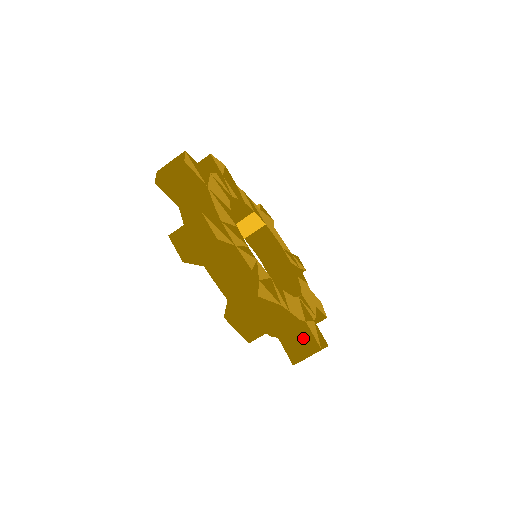
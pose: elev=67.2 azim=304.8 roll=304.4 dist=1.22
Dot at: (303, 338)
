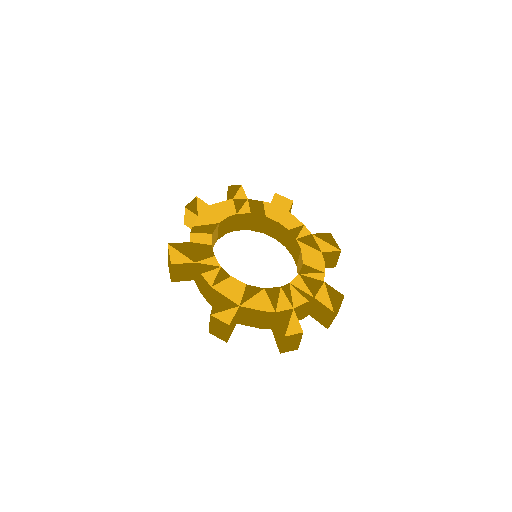
Dot at: (328, 257)
